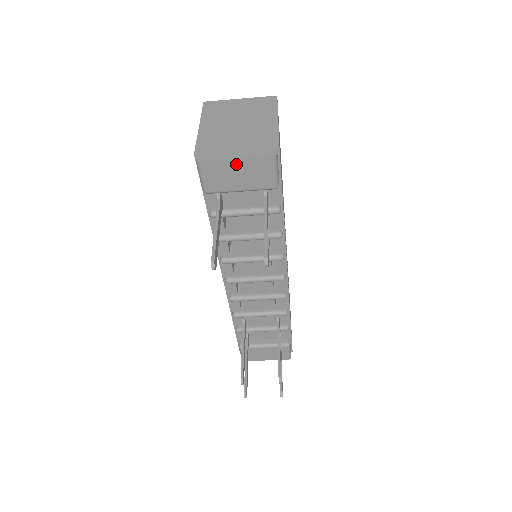
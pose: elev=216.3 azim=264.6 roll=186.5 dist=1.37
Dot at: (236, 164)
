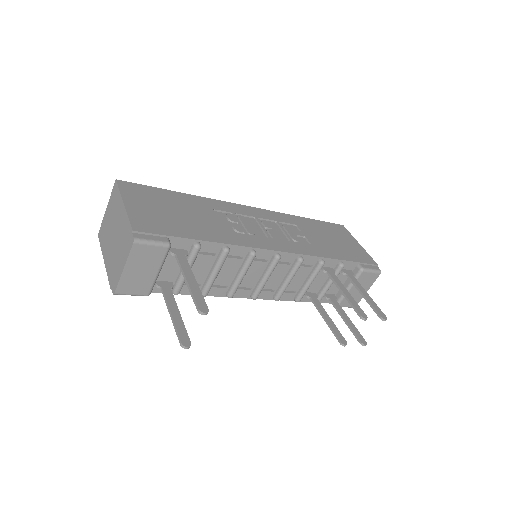
Dot at: (129, 270)
